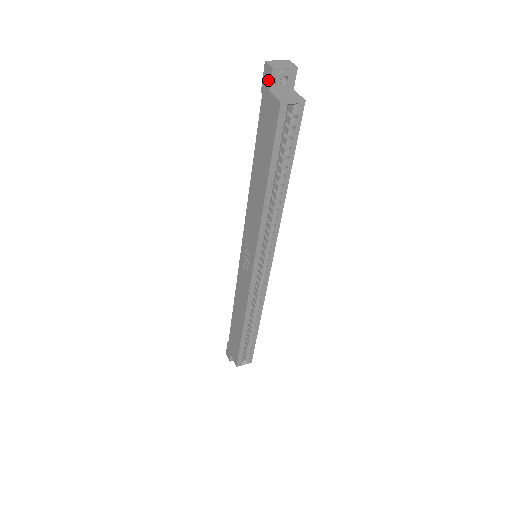
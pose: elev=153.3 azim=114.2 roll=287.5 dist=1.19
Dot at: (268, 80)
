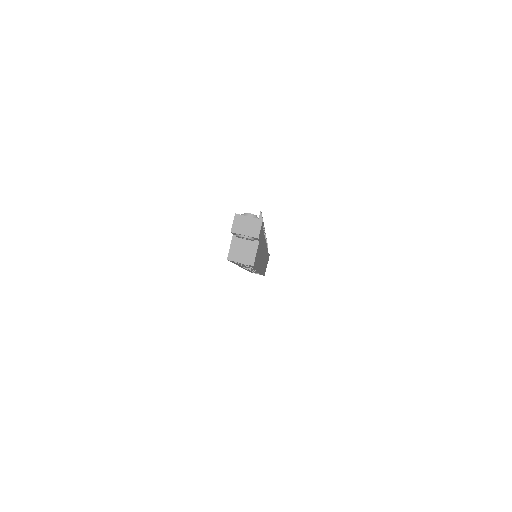
Dot at: occluded
